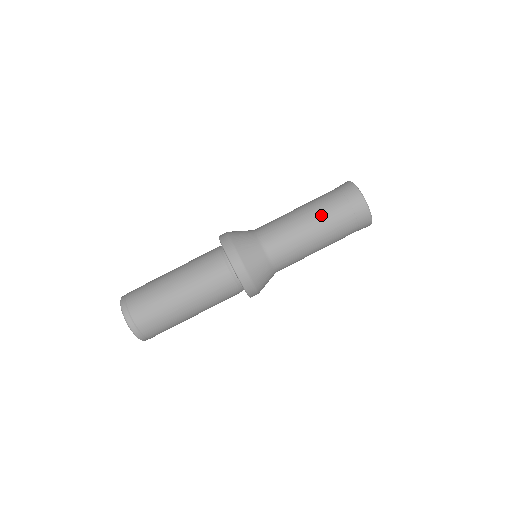
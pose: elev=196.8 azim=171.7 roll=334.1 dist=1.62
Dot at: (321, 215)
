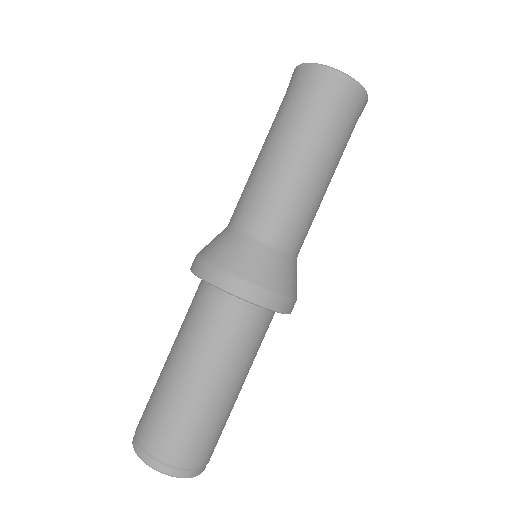
Dot at: (285, 133)
